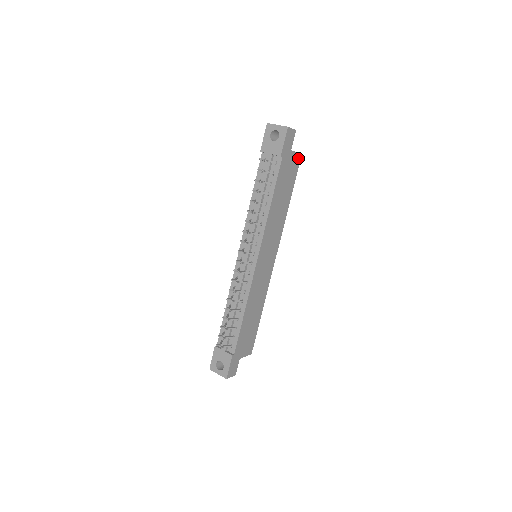
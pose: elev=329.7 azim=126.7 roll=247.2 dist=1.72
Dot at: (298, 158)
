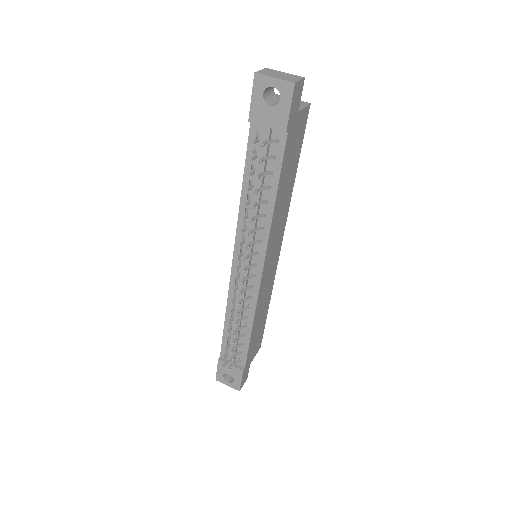
Dot at: (306, 113)
